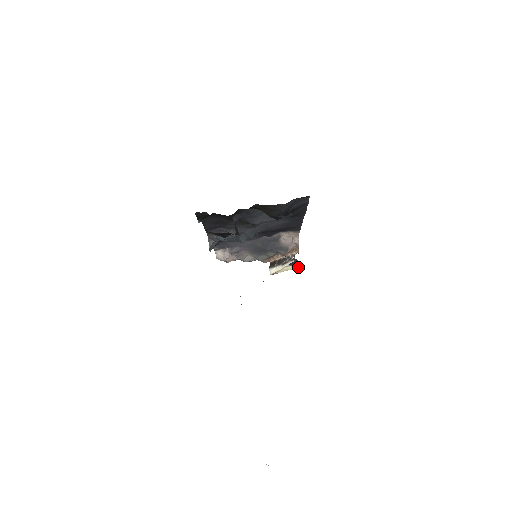
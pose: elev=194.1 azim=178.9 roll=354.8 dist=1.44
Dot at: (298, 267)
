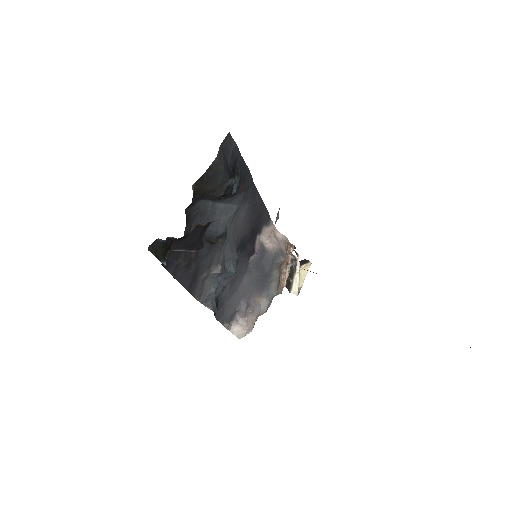
Dot at: (310, 263)
